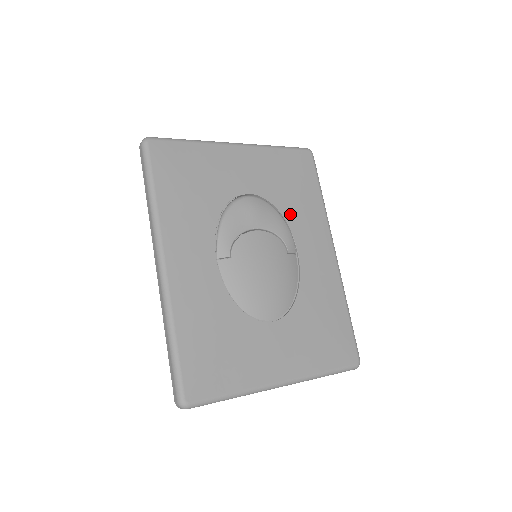
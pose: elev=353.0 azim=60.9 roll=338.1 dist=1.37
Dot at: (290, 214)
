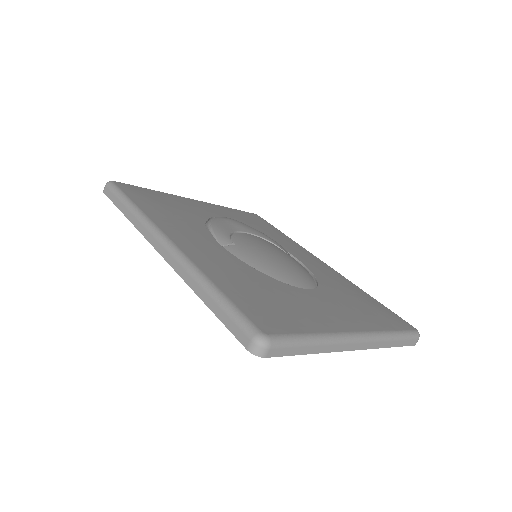
Dot at: occluded
